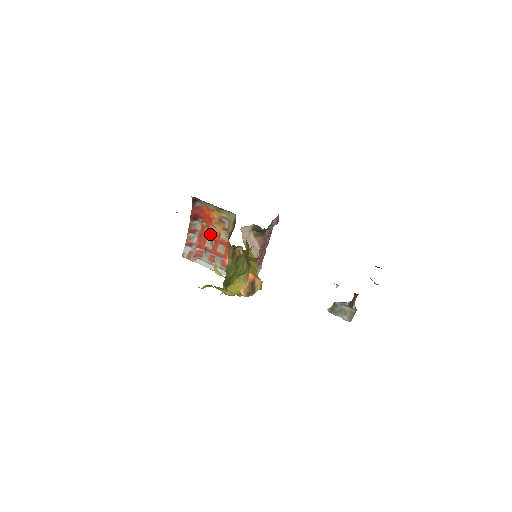
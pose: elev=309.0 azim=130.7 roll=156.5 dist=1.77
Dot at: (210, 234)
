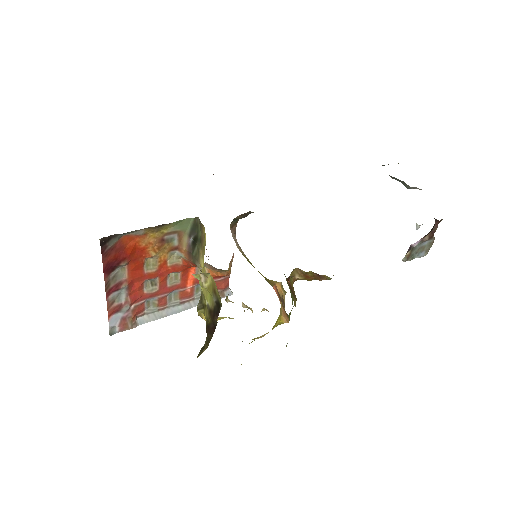
Dot at: (148, 272)
